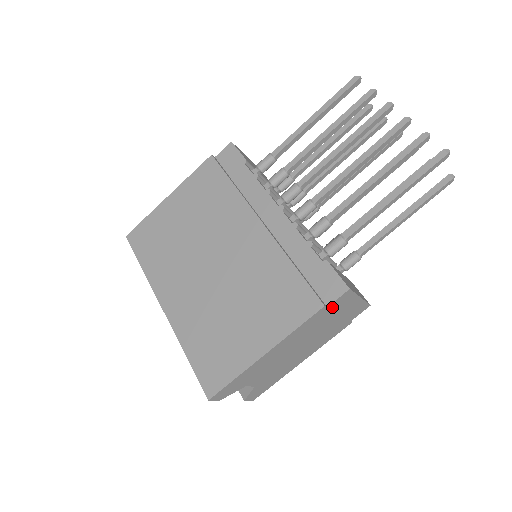
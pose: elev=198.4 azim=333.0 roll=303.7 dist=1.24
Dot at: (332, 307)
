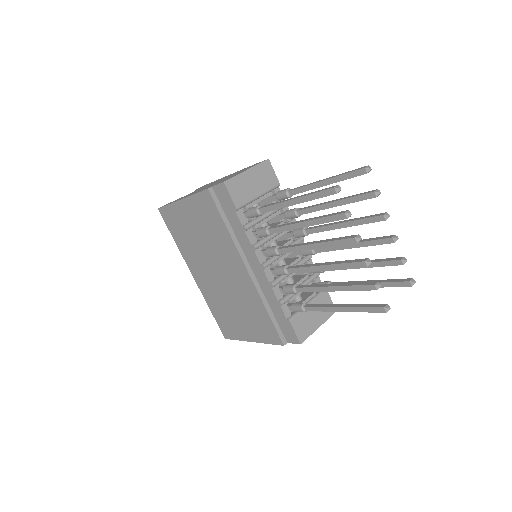
Dot at: occluded
